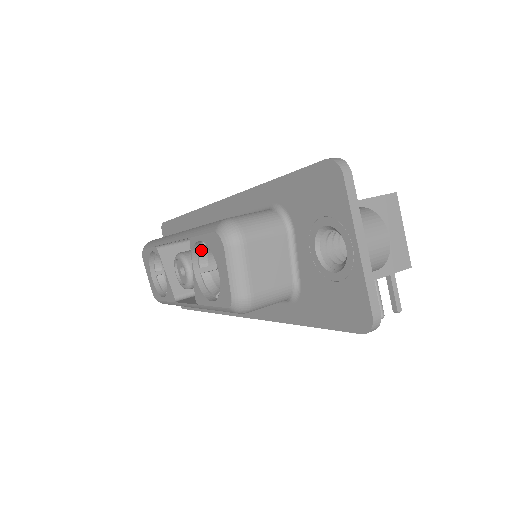
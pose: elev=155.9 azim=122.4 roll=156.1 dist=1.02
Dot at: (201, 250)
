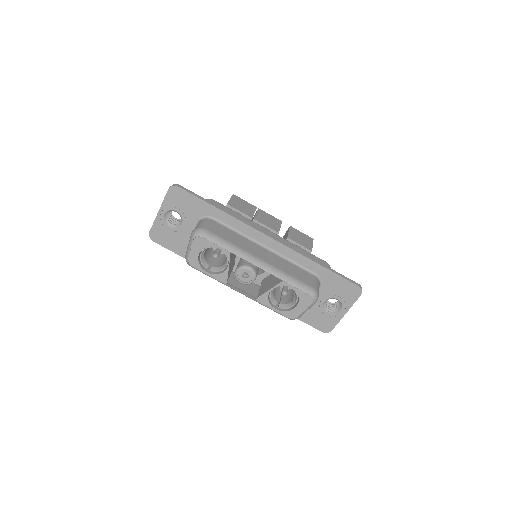
Dot at: (282, 285)
